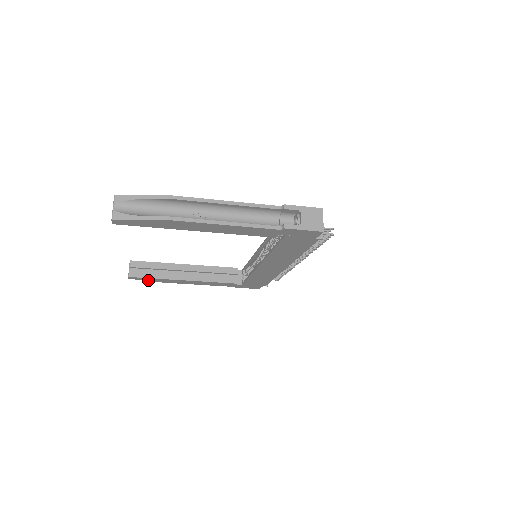
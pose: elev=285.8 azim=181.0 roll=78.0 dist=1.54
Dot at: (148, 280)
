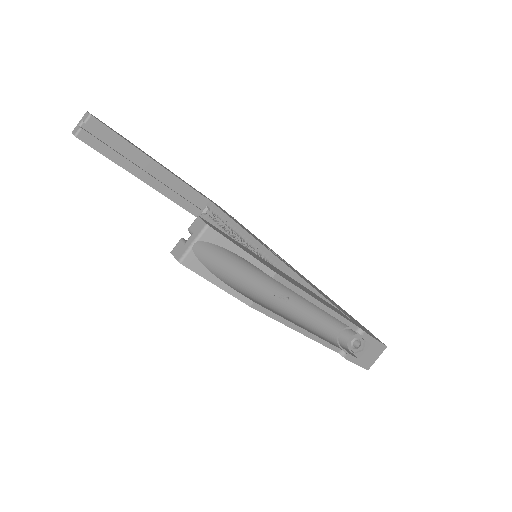
Dot at: occluded
